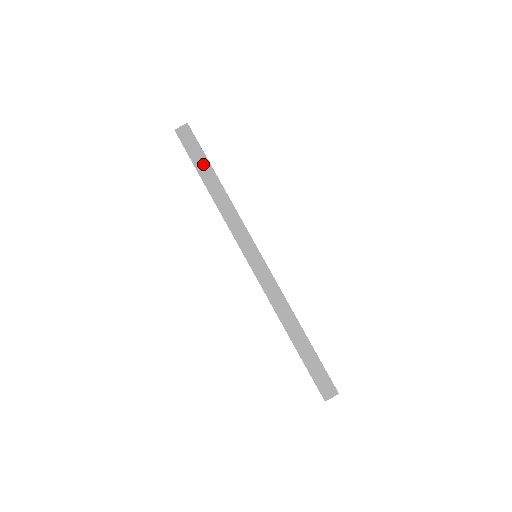
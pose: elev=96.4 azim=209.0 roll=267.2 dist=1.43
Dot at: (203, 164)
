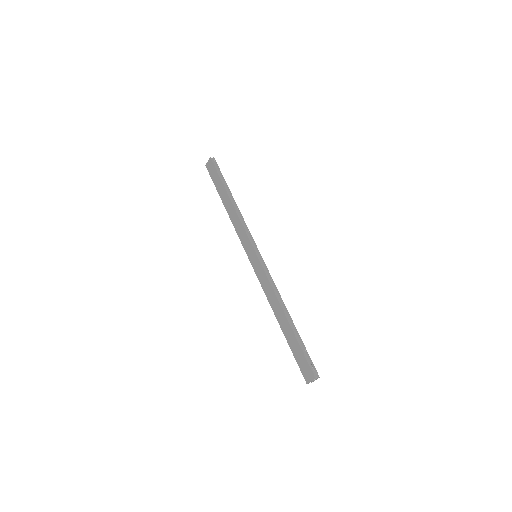
Dot at: (220, 187)
